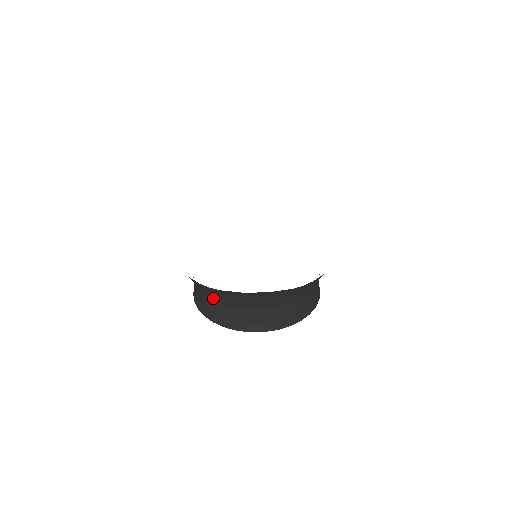
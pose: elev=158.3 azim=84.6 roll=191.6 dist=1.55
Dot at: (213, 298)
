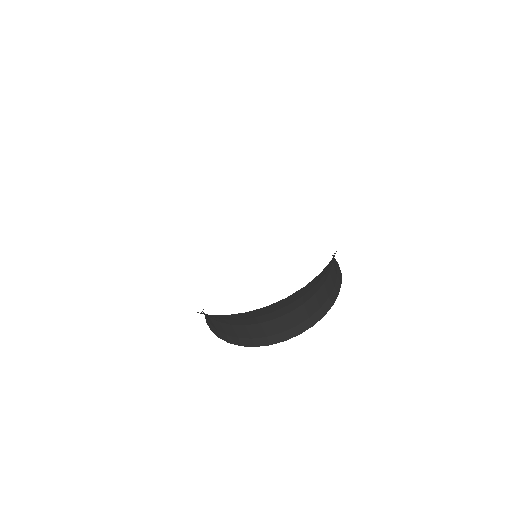
Dot at: (245, 322)
